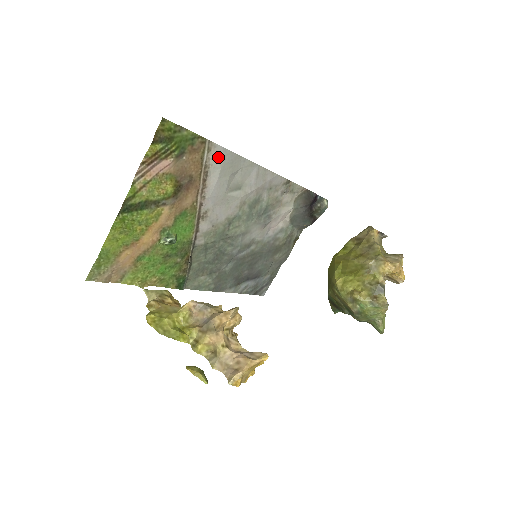
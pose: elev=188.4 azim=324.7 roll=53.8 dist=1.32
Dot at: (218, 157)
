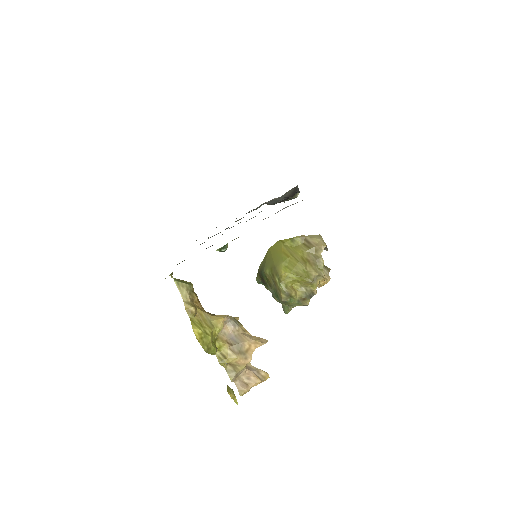
Dot at: occluded
